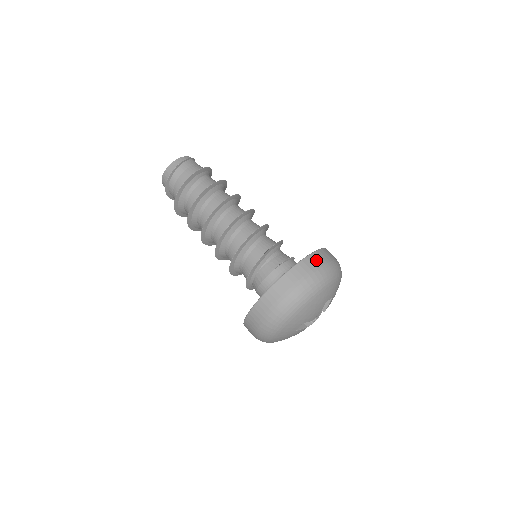
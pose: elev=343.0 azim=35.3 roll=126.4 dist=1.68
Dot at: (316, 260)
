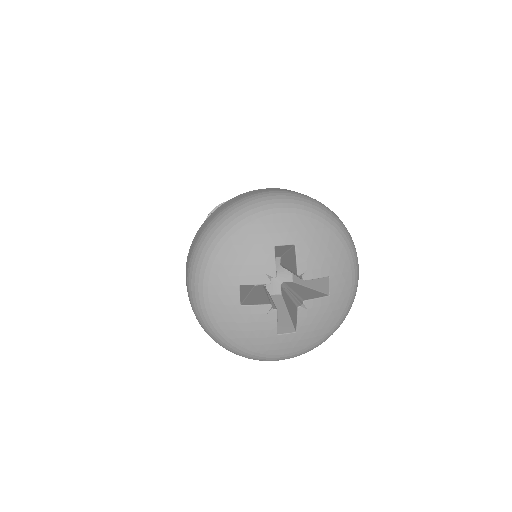
Dot at: (251, 192)
